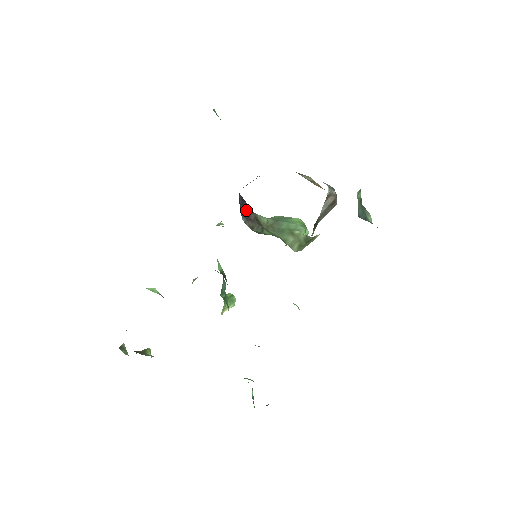
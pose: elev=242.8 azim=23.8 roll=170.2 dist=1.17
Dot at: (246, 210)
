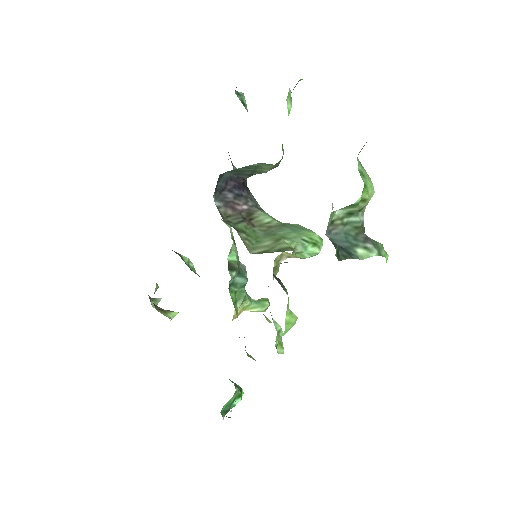
Dot at: (233, 198)
